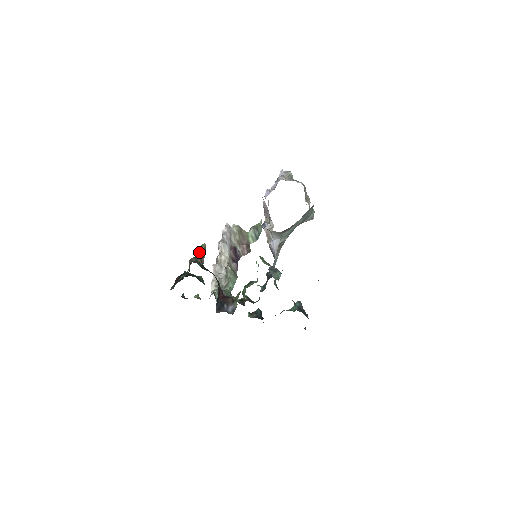
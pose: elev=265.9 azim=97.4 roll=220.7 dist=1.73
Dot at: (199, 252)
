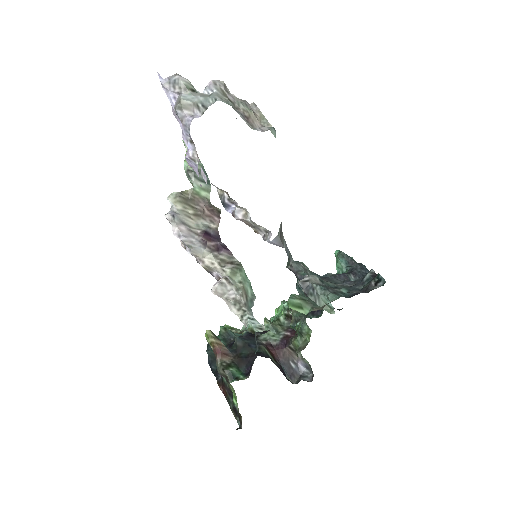
Dot at: (215, 350)
